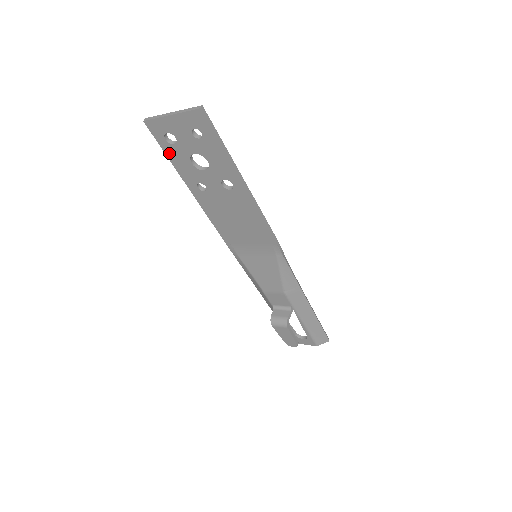
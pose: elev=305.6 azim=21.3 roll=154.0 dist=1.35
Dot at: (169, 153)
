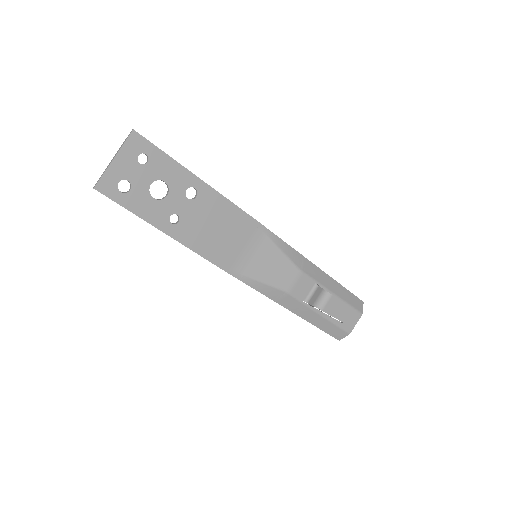
Dot at: (130, 206)
